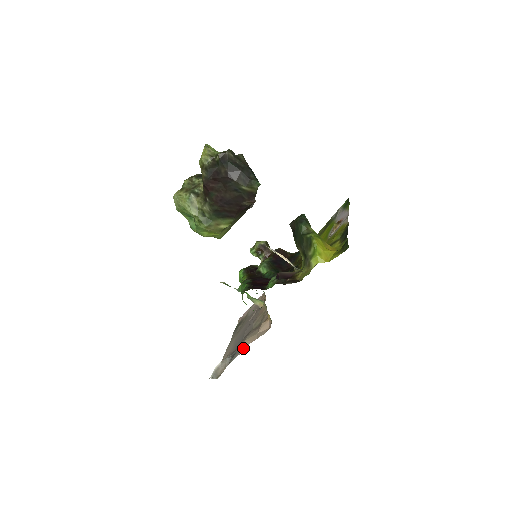
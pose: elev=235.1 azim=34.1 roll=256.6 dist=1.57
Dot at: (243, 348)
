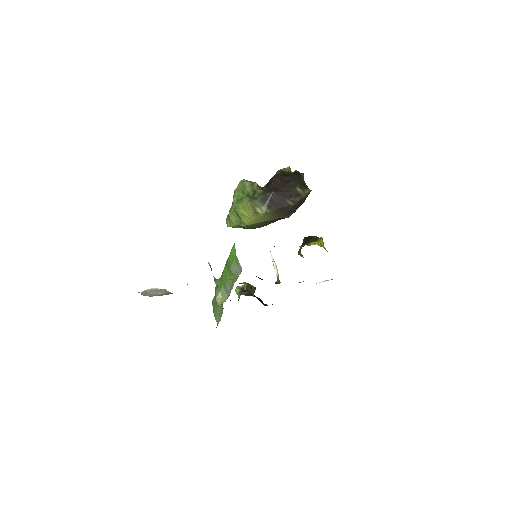
Dot at: occluded
